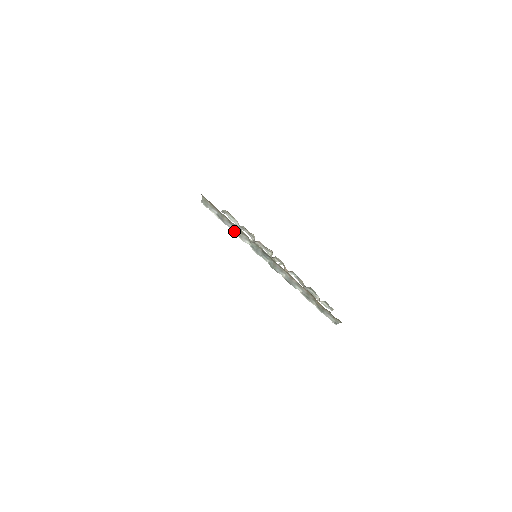
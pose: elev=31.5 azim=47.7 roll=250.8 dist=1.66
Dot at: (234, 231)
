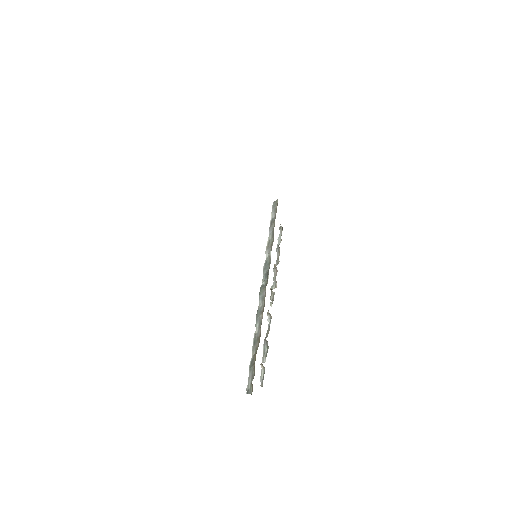
Dot at: (269, 240)
